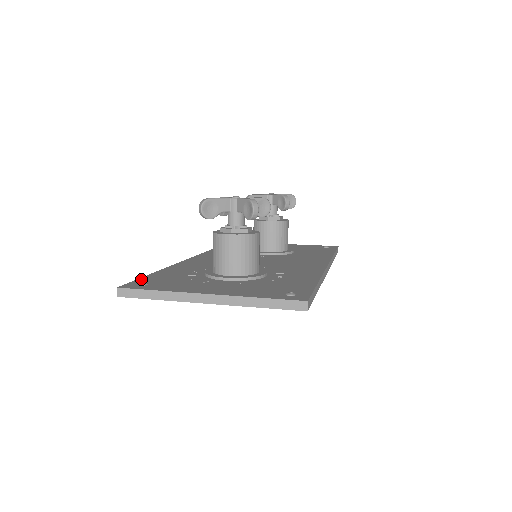
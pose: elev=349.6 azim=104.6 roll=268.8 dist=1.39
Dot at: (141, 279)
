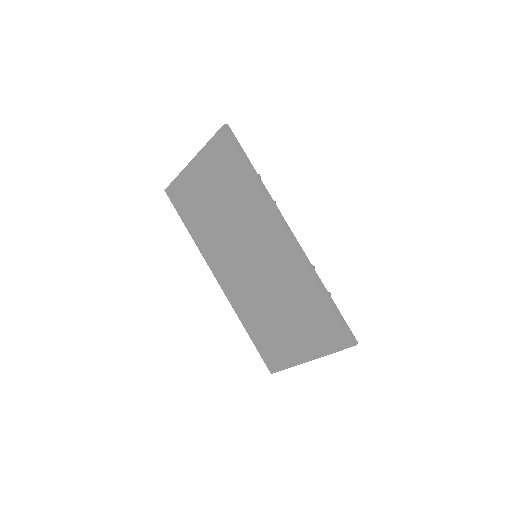
Dot at: occluded
